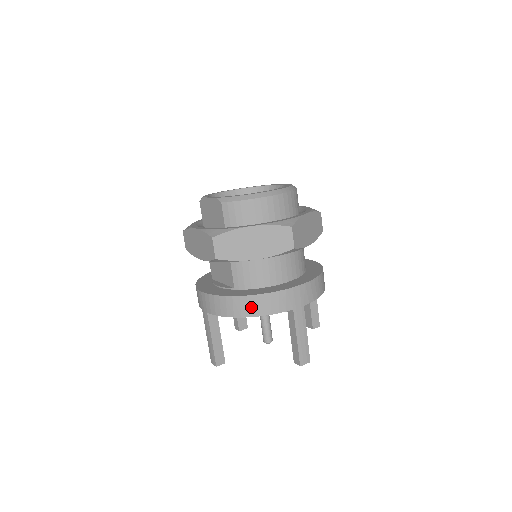
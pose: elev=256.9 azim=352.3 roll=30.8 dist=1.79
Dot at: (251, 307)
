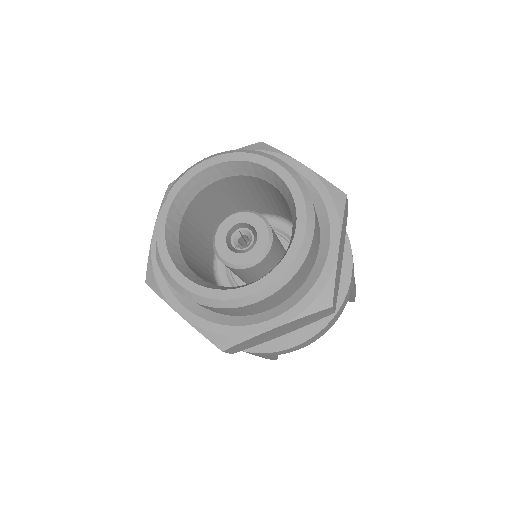
Dot at: occluded
